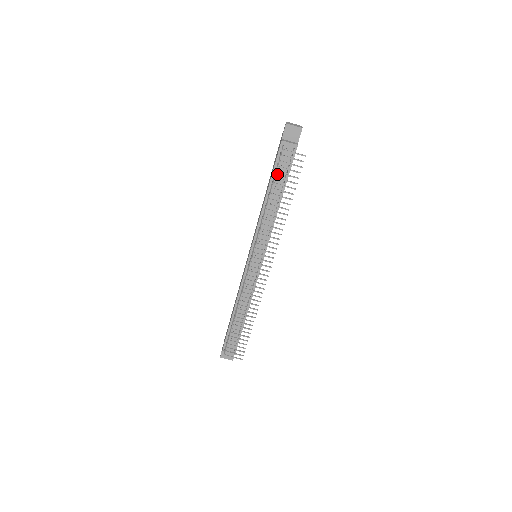
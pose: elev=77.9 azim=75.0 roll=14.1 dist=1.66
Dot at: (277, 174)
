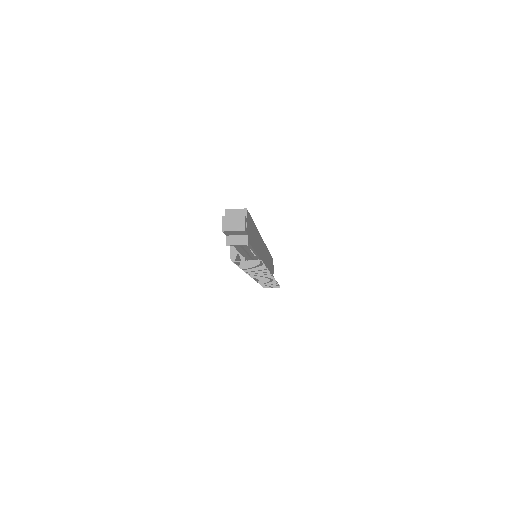
Dot at: occluded
